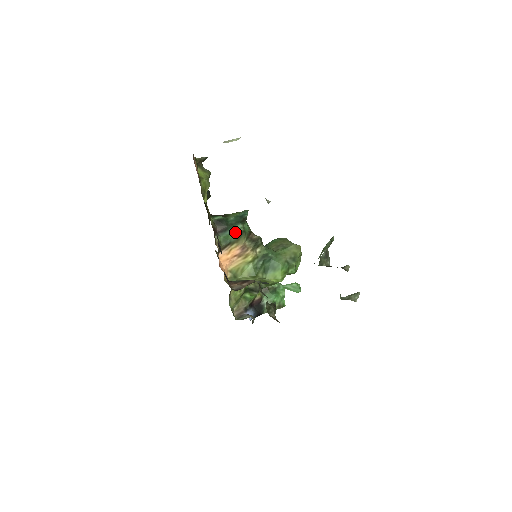
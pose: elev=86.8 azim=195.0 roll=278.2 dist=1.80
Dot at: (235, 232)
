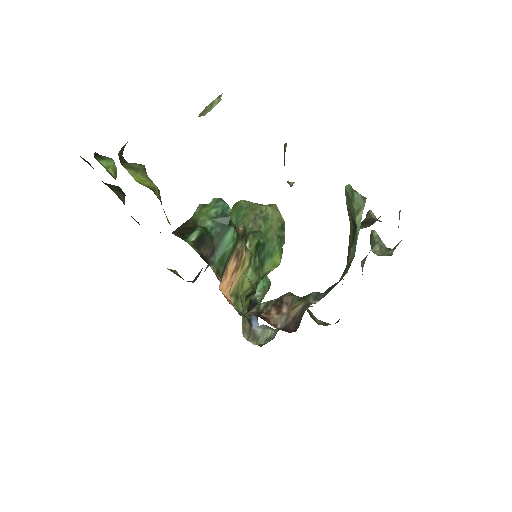
Dot at: (231, 244)
